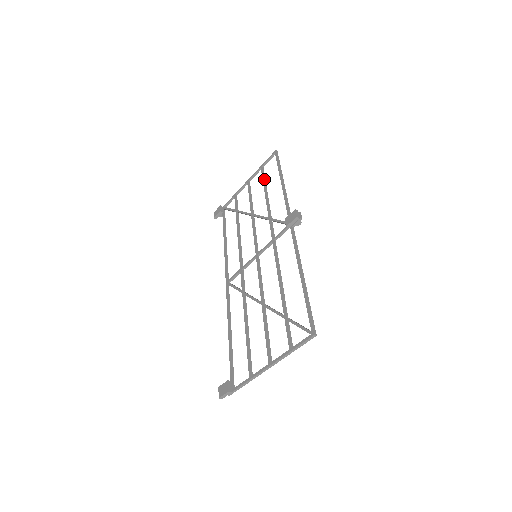
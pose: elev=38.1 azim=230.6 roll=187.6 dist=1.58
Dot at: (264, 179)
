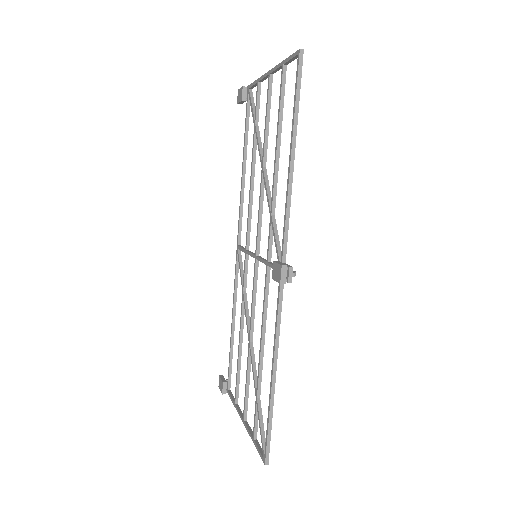
Dot at: (280, 107)
